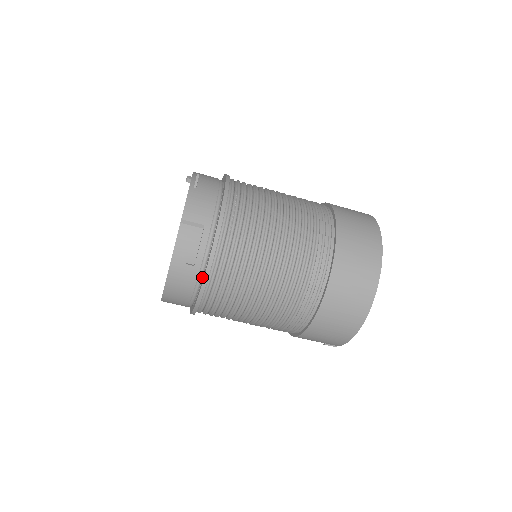
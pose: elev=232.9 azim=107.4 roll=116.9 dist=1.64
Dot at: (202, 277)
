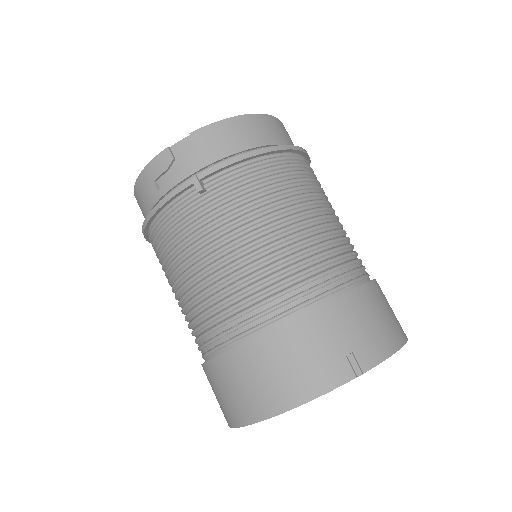
Dot at: occluded
